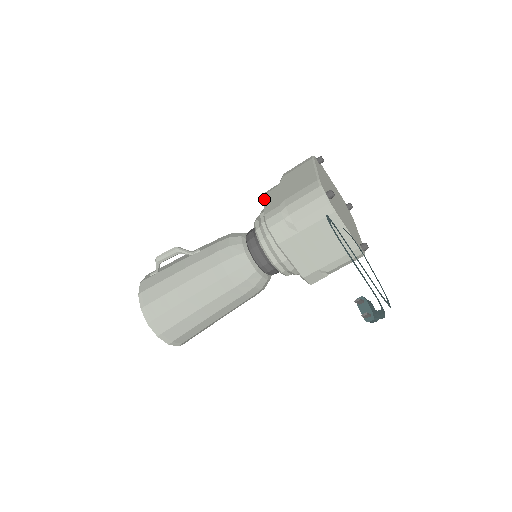
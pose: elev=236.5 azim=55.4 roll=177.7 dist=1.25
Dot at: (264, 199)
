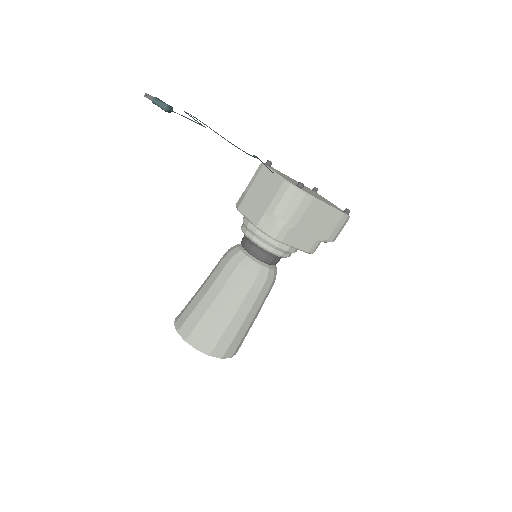
Dot at: occluded
